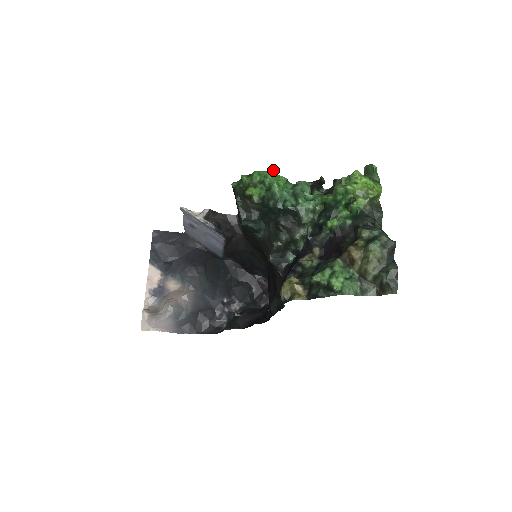
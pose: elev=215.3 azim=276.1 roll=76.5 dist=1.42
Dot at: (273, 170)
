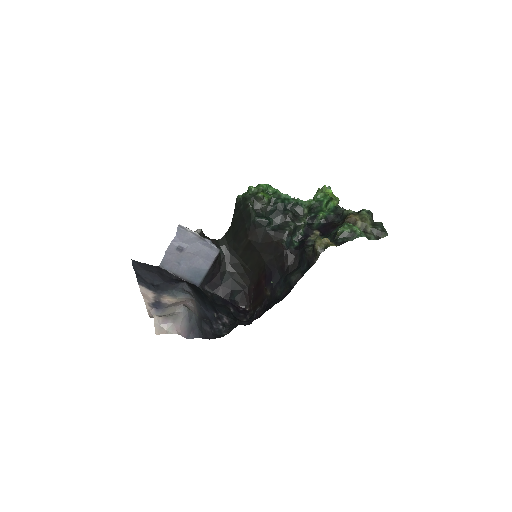
Dot at: (270, 185)
